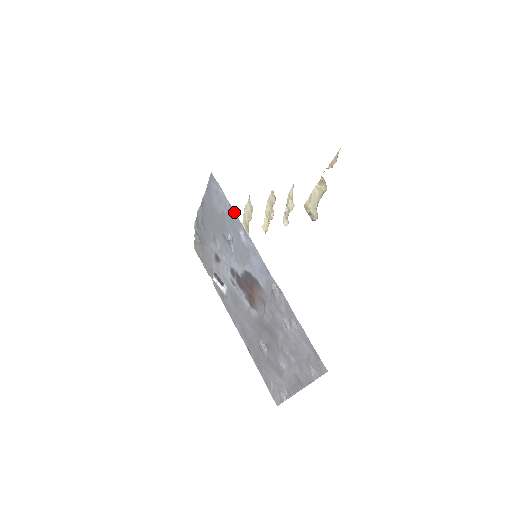
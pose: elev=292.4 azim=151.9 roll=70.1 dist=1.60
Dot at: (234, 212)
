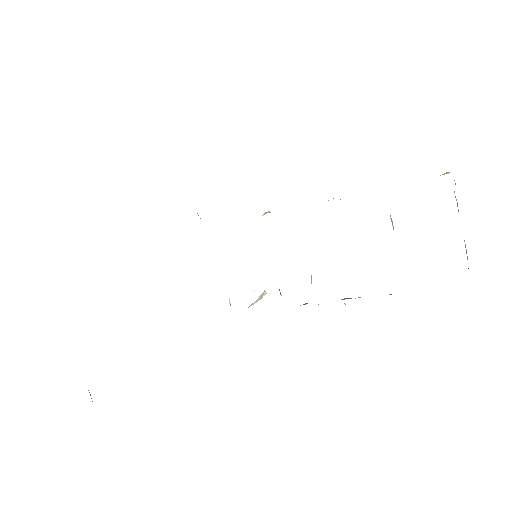
Dot at: occluded
